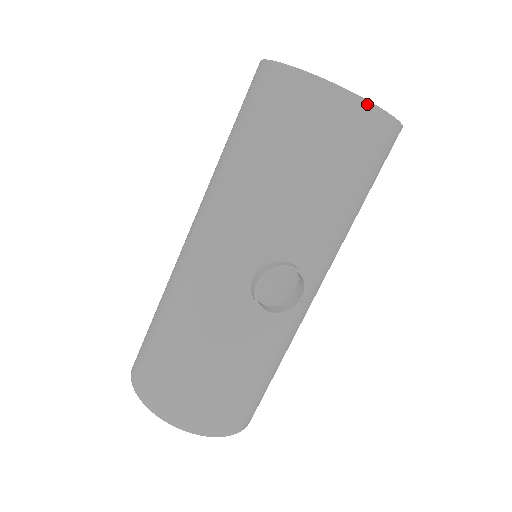
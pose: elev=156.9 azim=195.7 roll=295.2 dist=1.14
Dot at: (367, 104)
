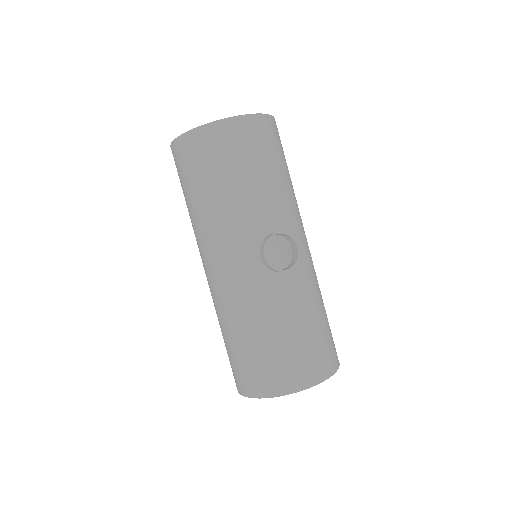
Dot at: (243, 117)
